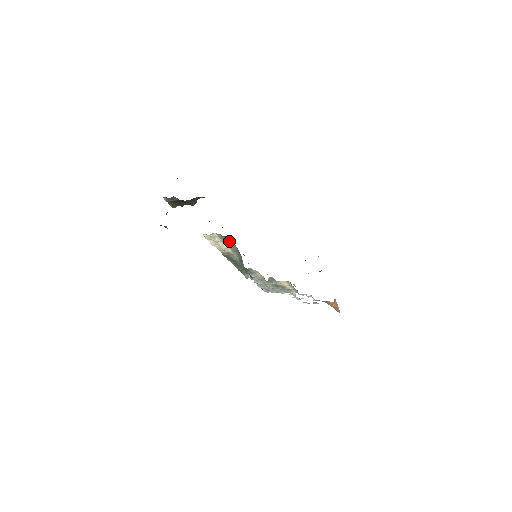
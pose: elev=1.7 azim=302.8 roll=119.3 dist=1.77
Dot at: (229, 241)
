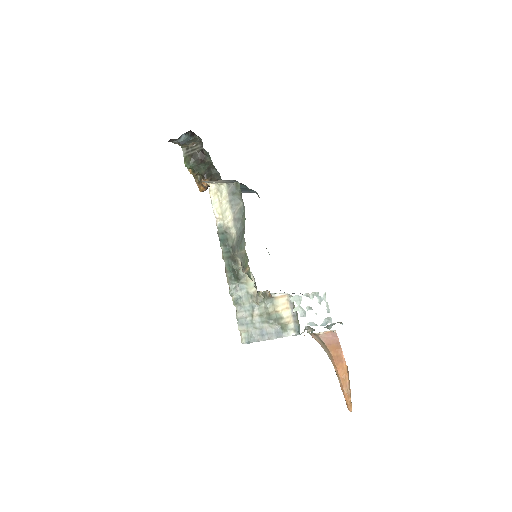
Dot at: (238, 199)
